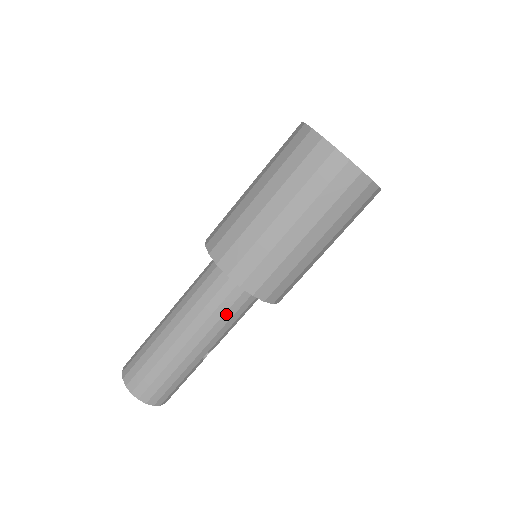
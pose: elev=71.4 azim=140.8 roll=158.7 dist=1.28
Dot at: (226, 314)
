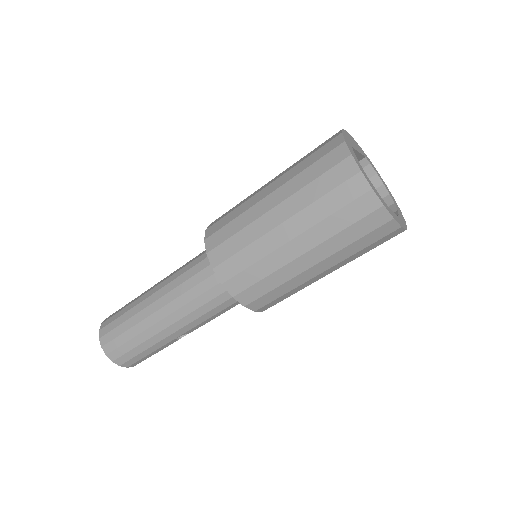
Dot at: (206, 305)
